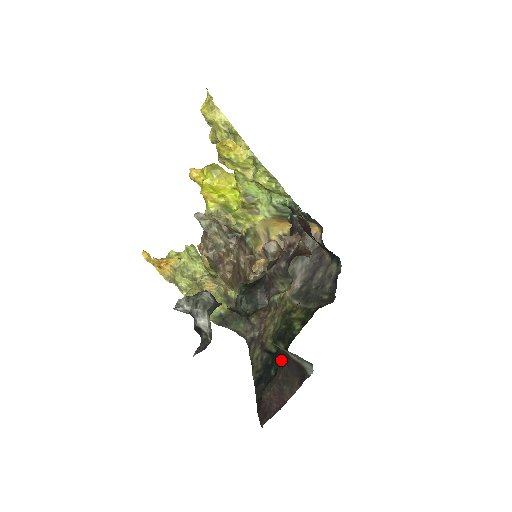
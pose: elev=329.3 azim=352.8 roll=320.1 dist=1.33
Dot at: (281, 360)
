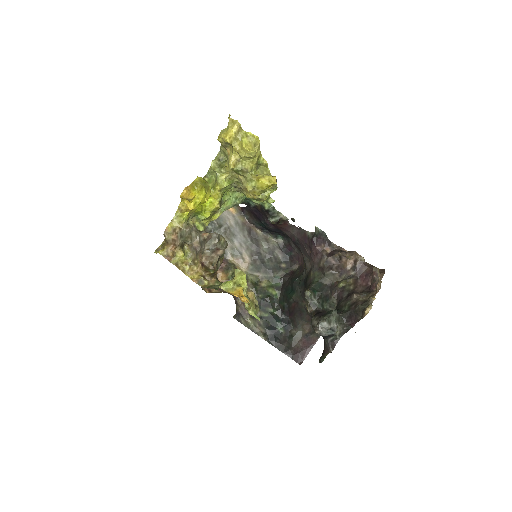
Dot at: (282, 320)
